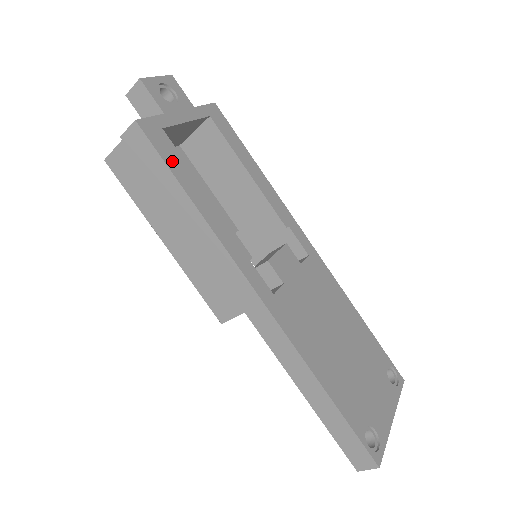
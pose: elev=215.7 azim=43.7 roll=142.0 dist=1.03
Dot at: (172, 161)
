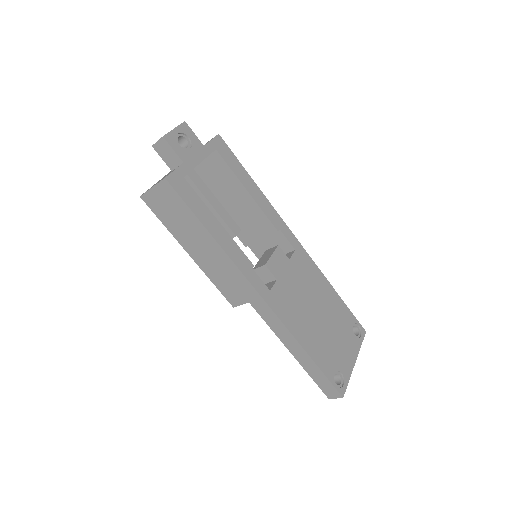
Dot at: (193, 204)
